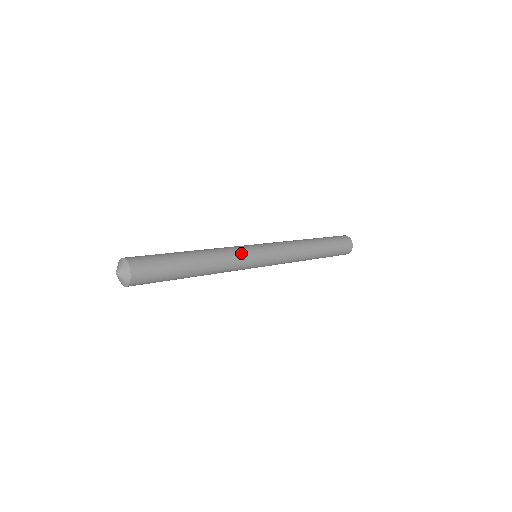
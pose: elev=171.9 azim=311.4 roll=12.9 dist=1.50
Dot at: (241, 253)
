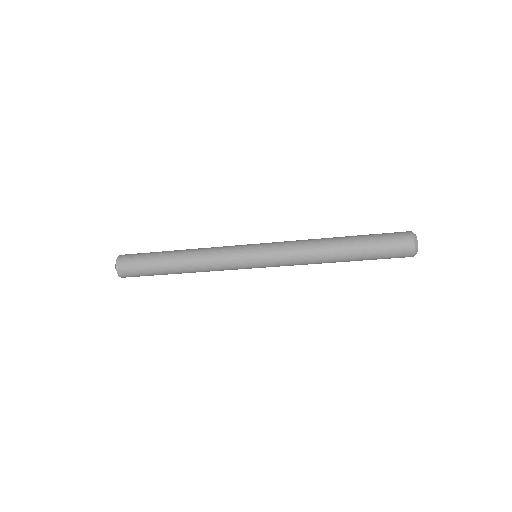
Dot at: (225, 252)
